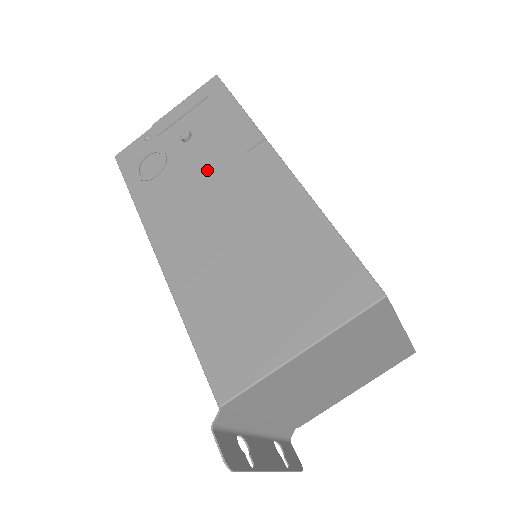
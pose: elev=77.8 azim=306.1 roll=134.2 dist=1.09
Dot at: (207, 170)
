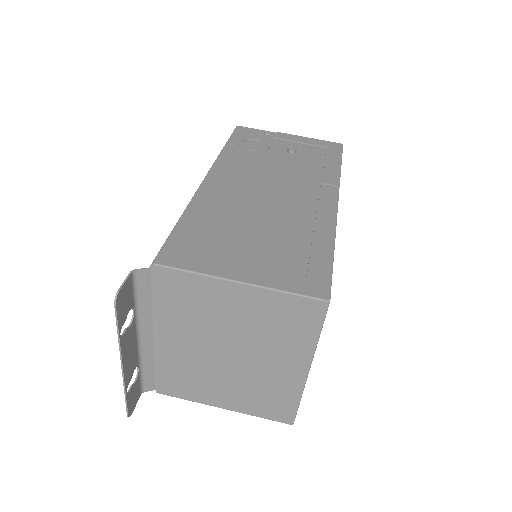
Dot at: (286, 171)
